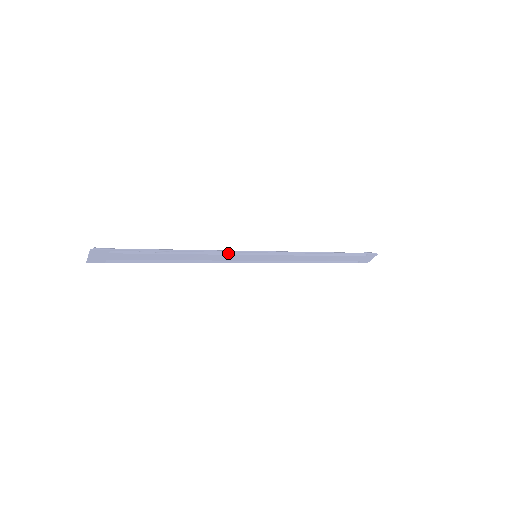
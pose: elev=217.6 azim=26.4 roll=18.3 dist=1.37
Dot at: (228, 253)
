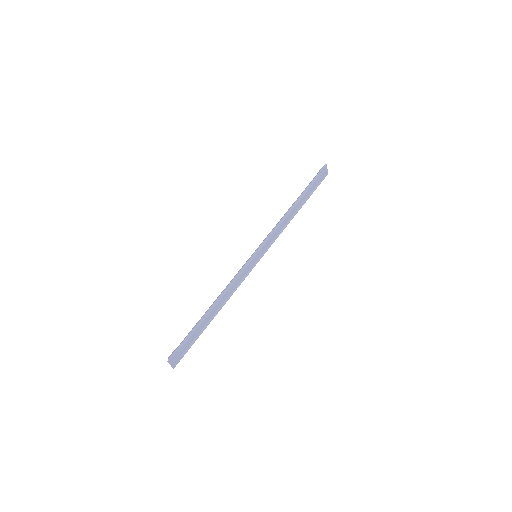
Dot at: (238, 275)
